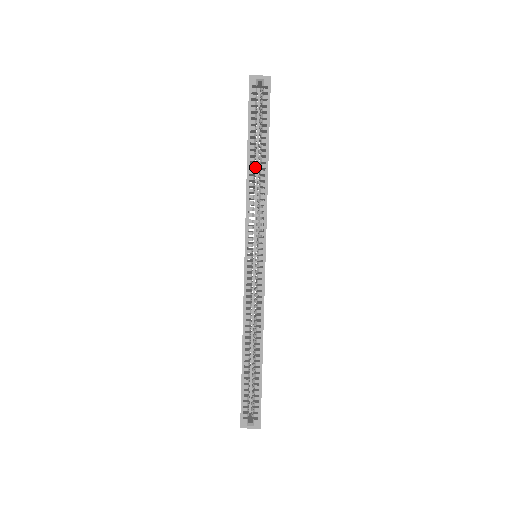
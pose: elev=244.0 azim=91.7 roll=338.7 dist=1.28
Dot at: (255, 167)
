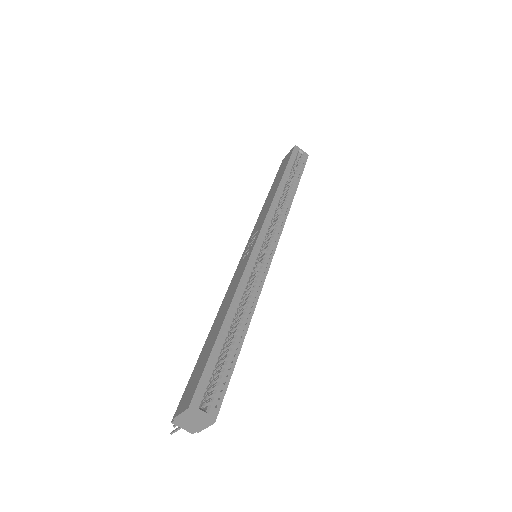
Dot at: occluded
